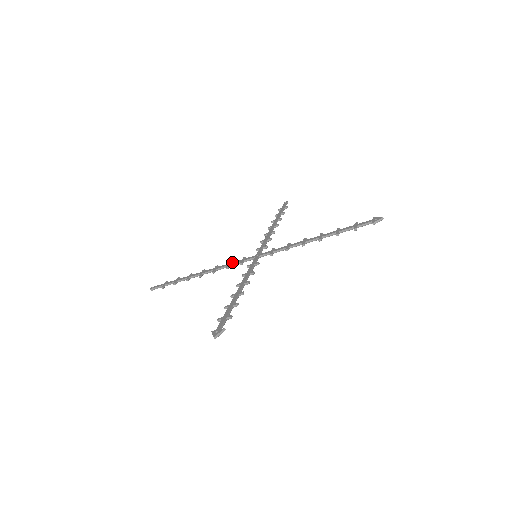
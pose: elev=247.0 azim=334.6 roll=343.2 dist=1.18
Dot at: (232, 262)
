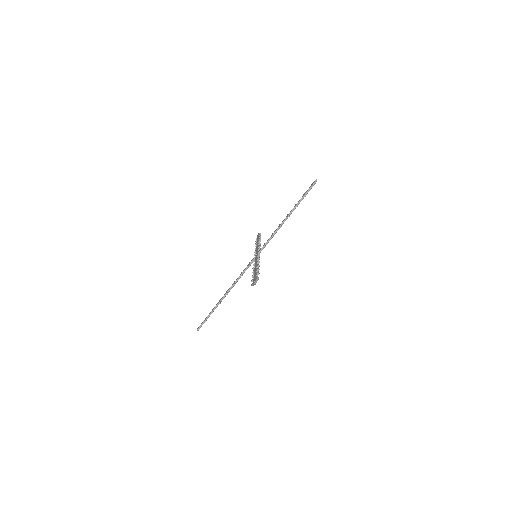
Dot at: (243, 271)
